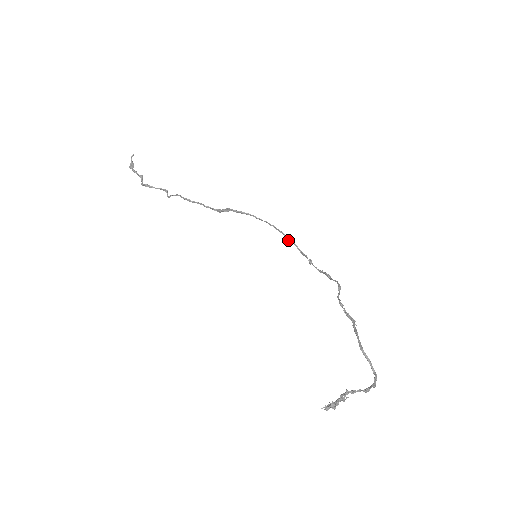
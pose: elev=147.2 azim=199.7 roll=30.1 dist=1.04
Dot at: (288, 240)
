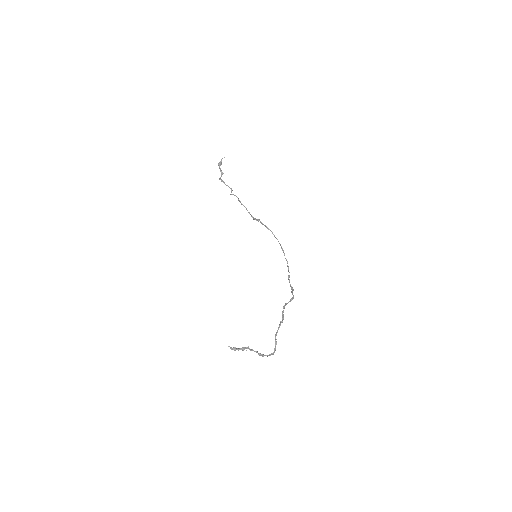
Dot at: (285, 258)
